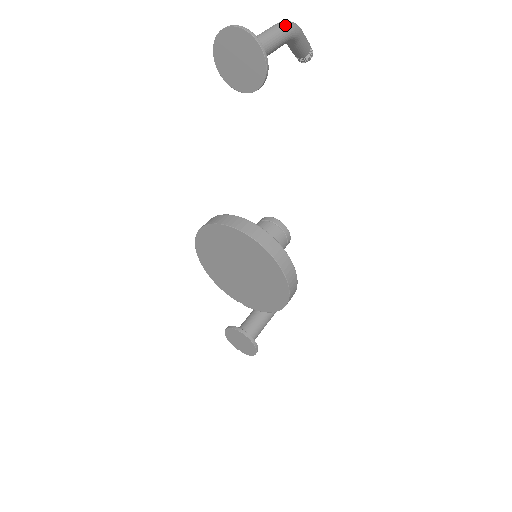
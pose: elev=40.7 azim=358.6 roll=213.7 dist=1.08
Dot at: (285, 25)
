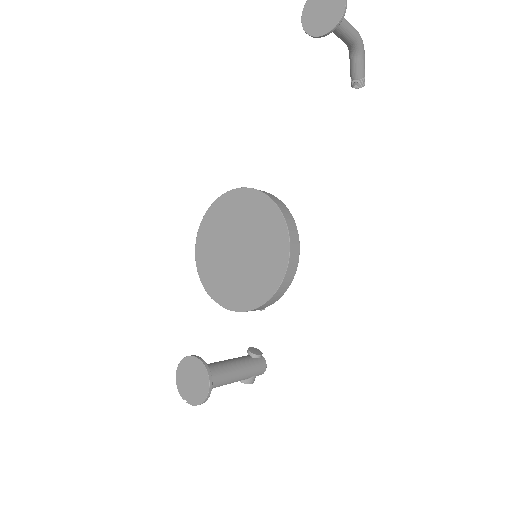
Dot at: (356, 30)
